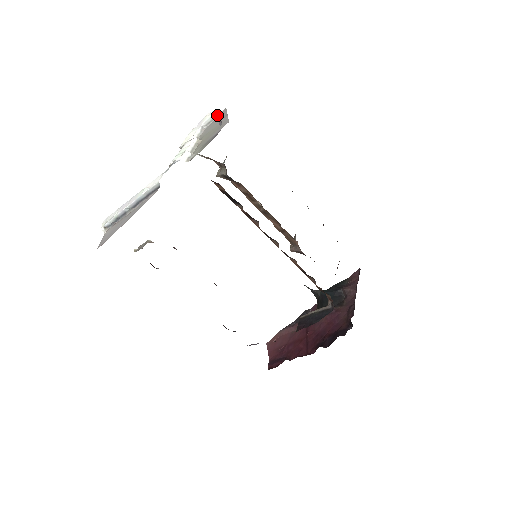
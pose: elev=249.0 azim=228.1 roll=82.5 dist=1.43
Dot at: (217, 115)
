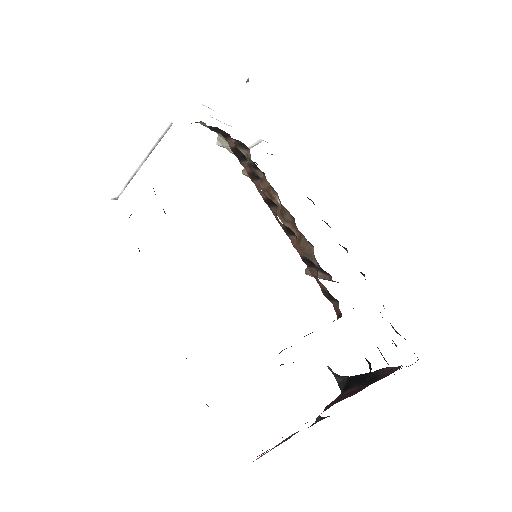
Dot at: occluded
